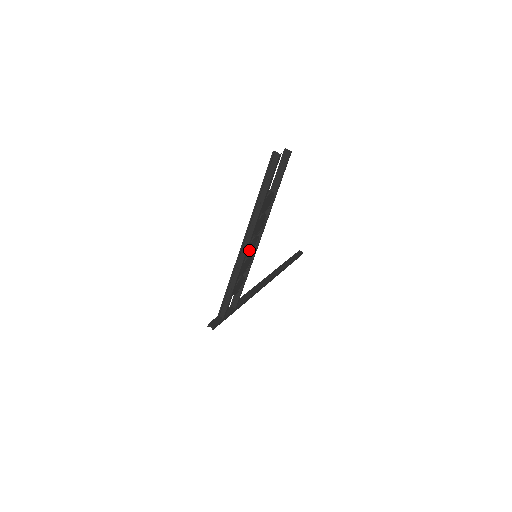
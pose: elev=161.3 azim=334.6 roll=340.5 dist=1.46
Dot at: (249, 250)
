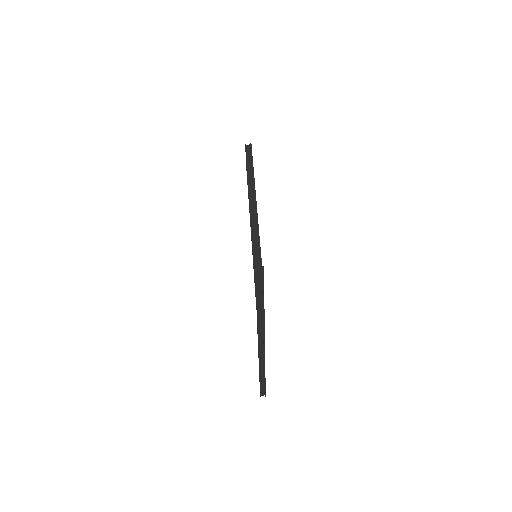
Dot at: occluded
